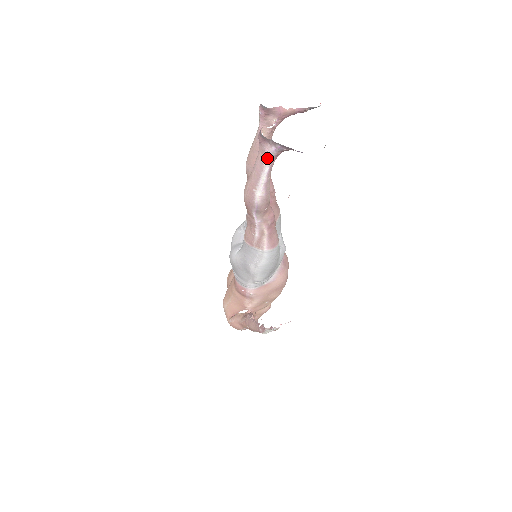
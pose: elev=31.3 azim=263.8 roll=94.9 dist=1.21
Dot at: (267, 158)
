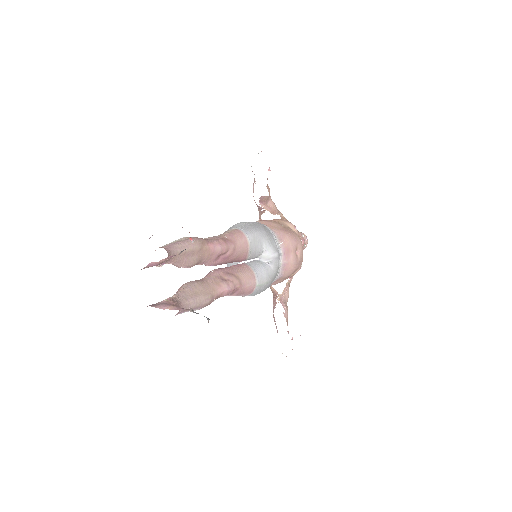
Dot at: occluded
